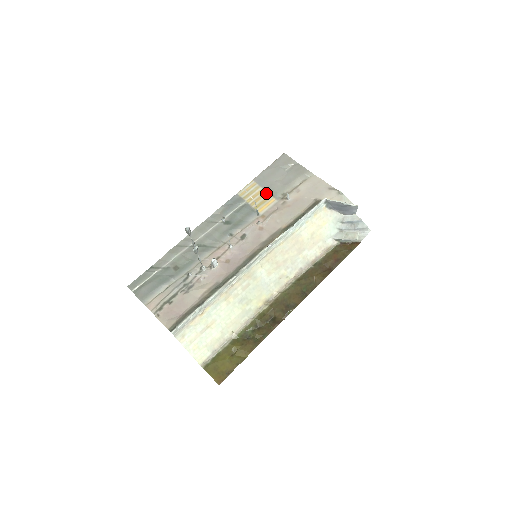
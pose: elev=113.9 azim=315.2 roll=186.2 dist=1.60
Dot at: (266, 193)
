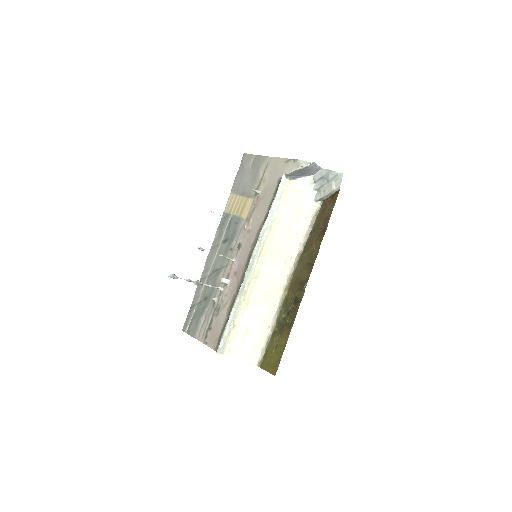
Dot at: (243, 198)
